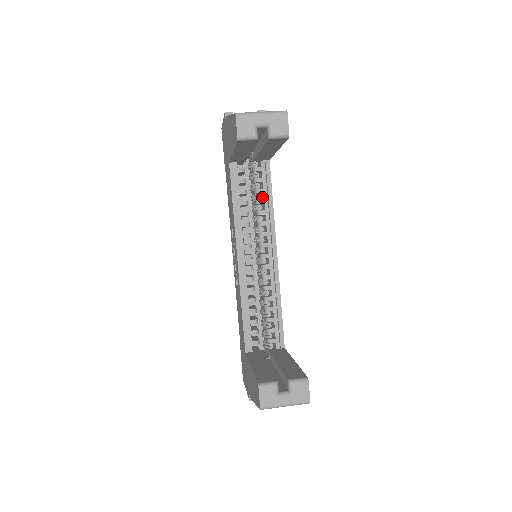
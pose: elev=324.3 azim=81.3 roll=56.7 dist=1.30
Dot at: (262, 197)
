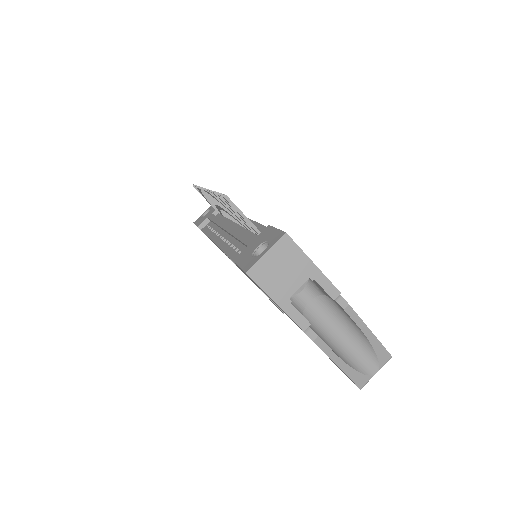
Dot at: occluded
